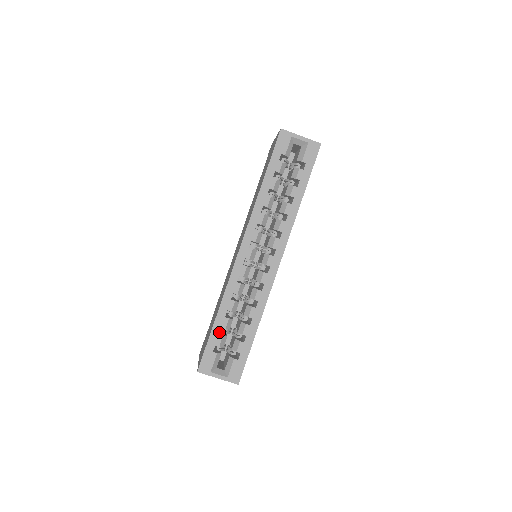
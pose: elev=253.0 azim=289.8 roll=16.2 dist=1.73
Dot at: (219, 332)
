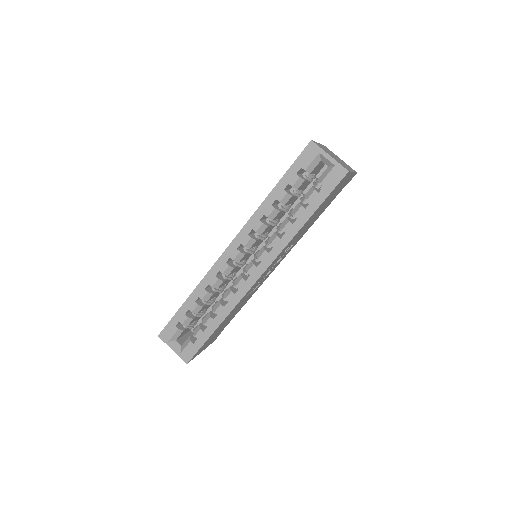
Dot at: (186, 312)
